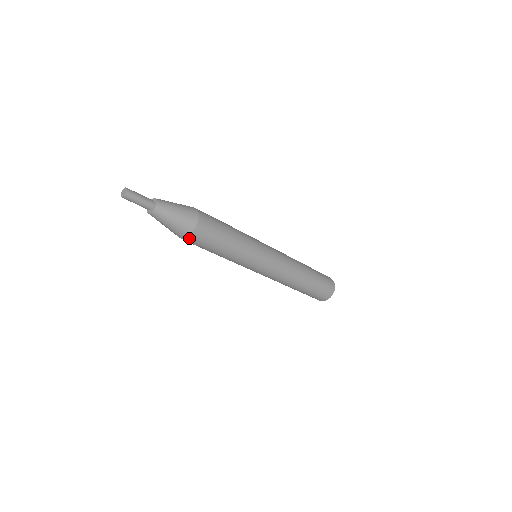
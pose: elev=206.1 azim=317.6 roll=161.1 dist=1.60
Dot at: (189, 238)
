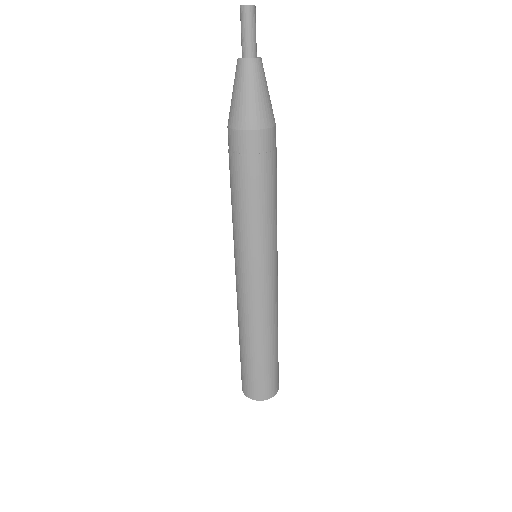
Dot at: (266, 133)
